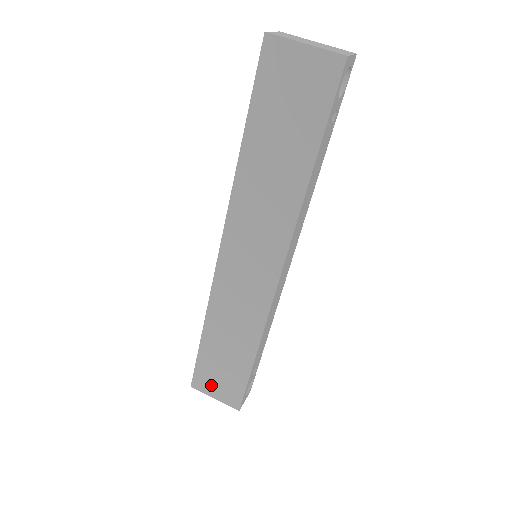
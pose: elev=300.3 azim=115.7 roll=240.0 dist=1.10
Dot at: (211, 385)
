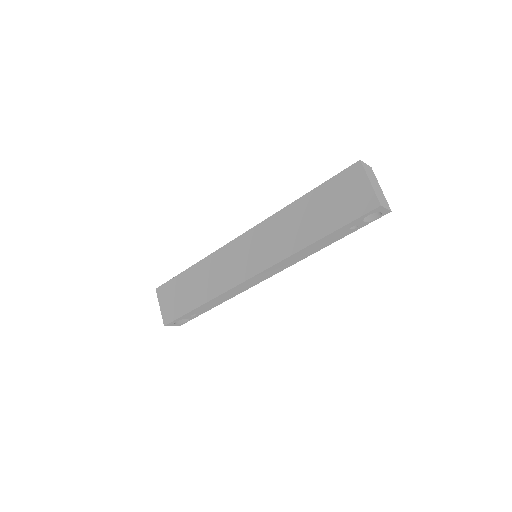
Dot at: (166, 298)
